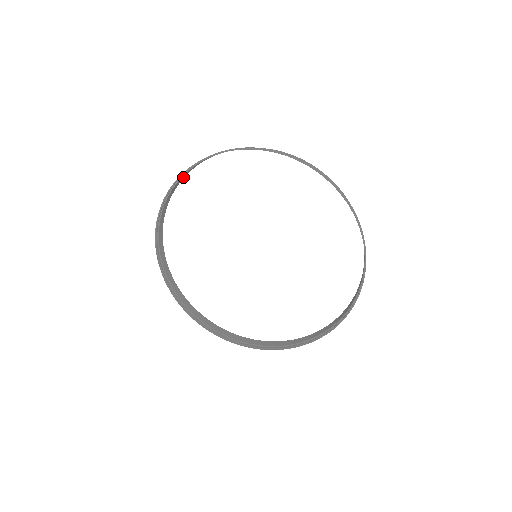
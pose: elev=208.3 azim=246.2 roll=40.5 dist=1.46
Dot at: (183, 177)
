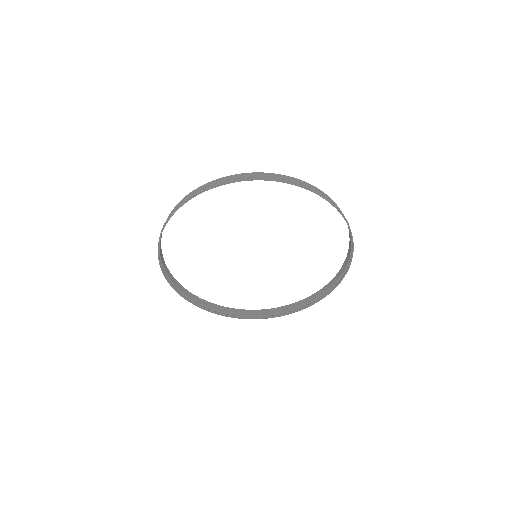
Dot at: (218, 180)
